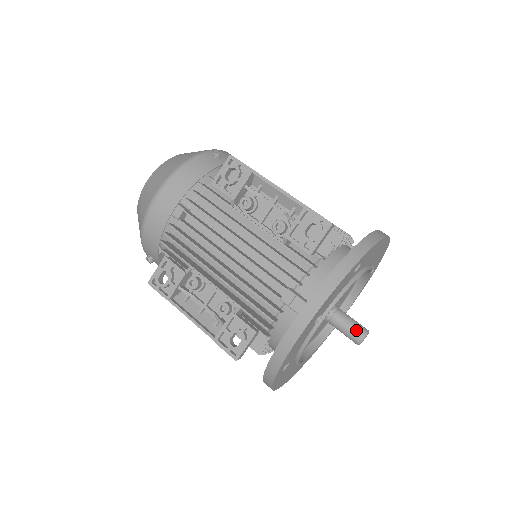
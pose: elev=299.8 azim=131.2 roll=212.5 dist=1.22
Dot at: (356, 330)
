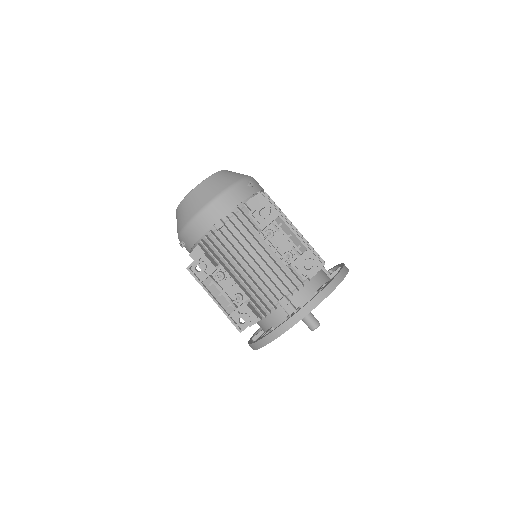
Dot at: (313, 322)
